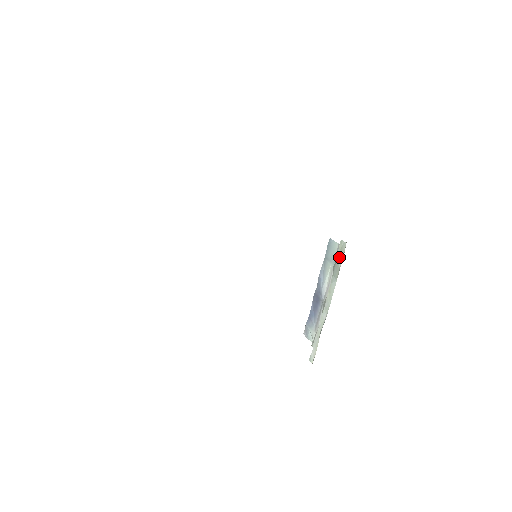
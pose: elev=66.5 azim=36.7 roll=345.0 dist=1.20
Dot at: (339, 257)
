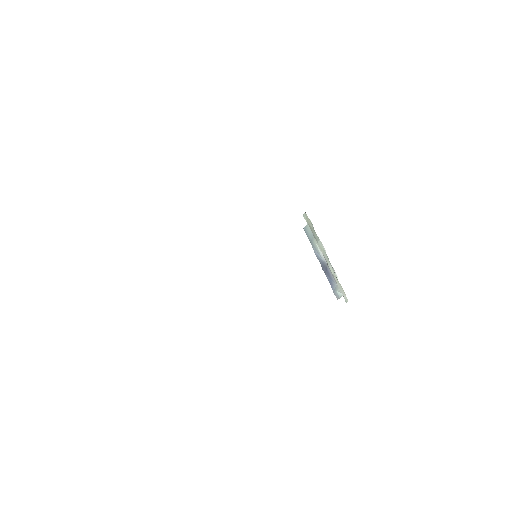
Dot at: (309, 225)
